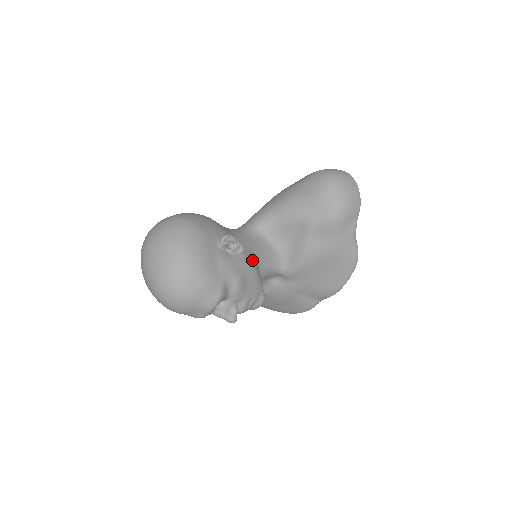
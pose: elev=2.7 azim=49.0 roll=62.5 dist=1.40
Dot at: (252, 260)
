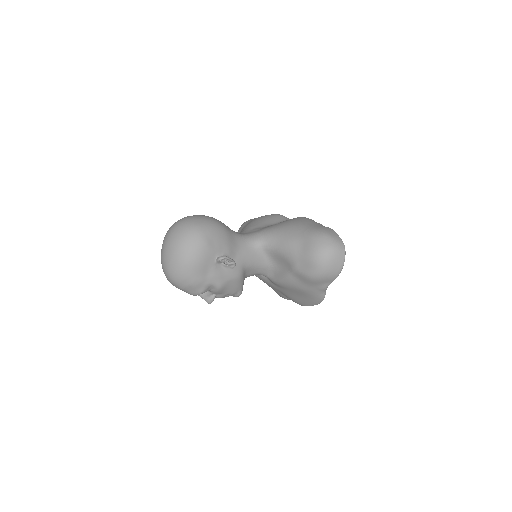
Dot at: (240, 273)
